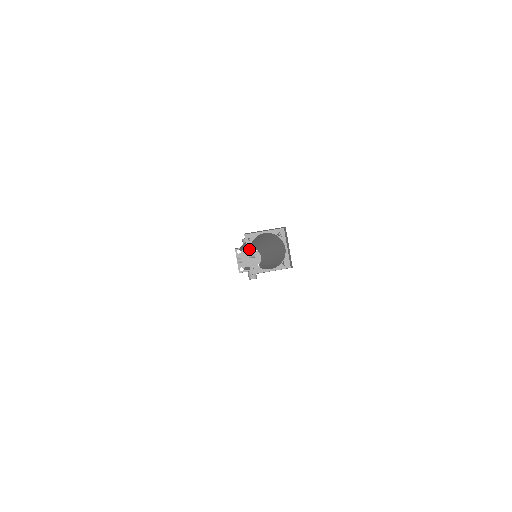
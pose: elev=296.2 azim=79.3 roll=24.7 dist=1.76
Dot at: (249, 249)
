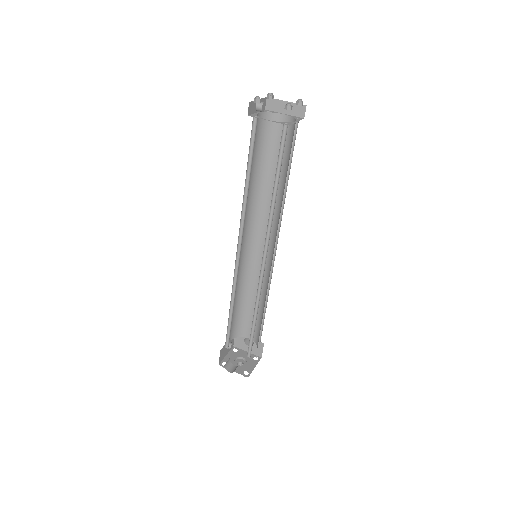
Dot at: occluded
